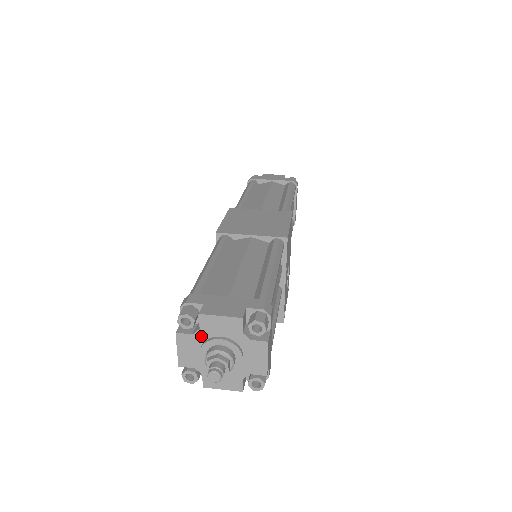
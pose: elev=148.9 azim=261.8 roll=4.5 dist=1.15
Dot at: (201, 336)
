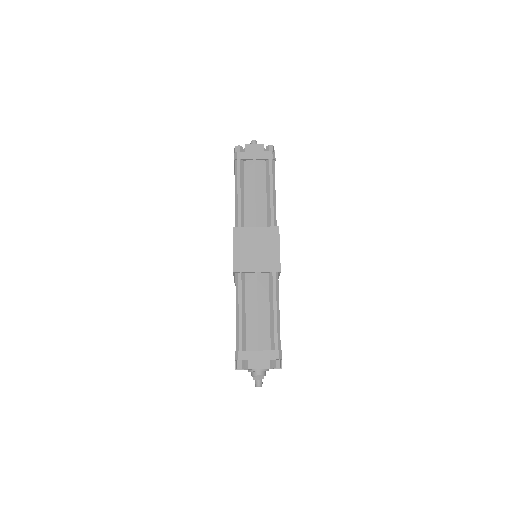
Dot at: (248, 369)
